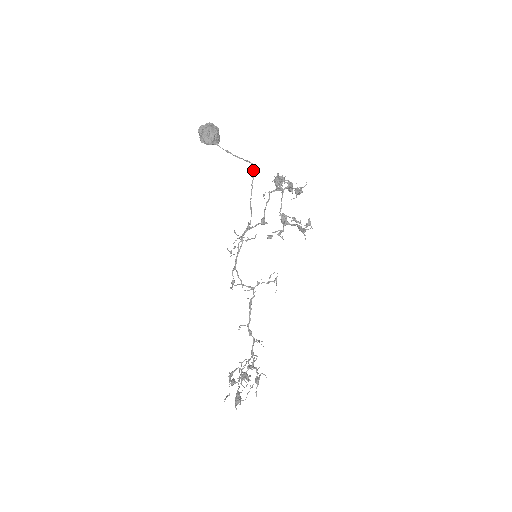
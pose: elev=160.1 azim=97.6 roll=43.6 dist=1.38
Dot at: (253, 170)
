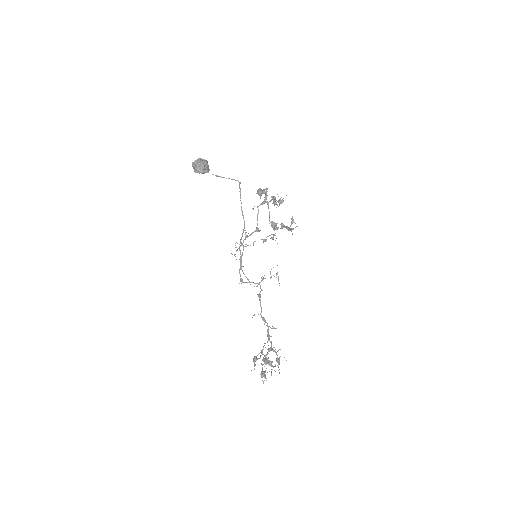
Dot at: (239, 186)
